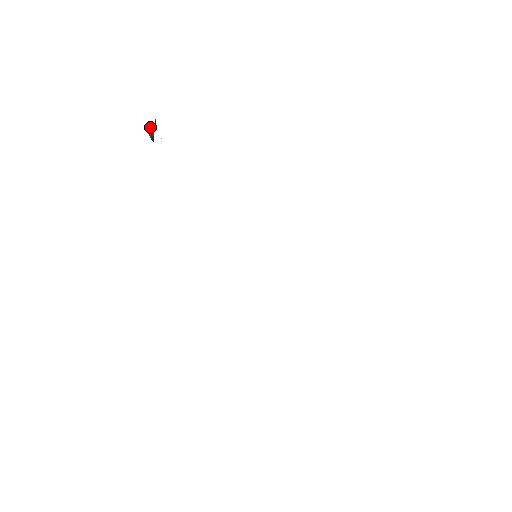
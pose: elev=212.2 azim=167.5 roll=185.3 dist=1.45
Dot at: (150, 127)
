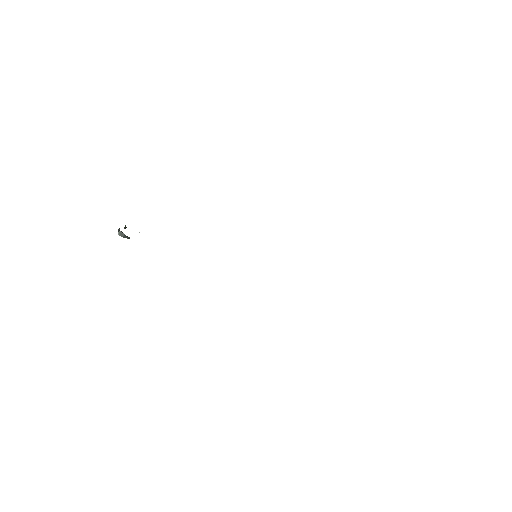
Dot at: (118, 231)
